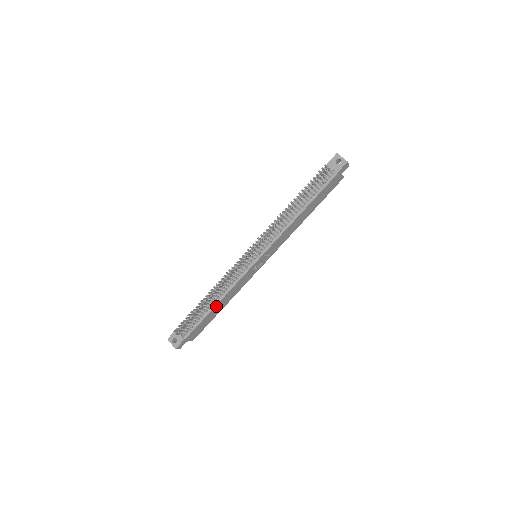
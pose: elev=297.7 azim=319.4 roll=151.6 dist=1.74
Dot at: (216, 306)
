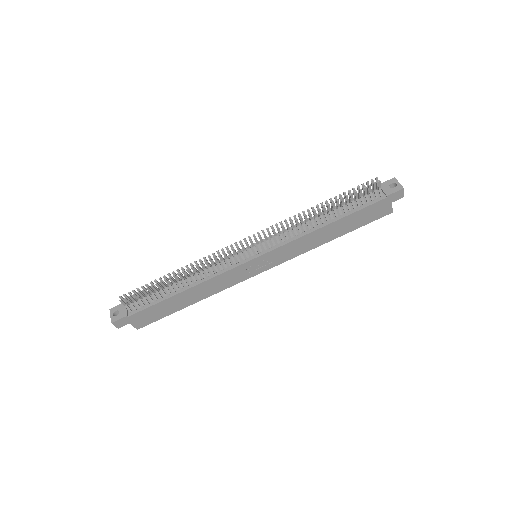
Dot at: (183, 292)
